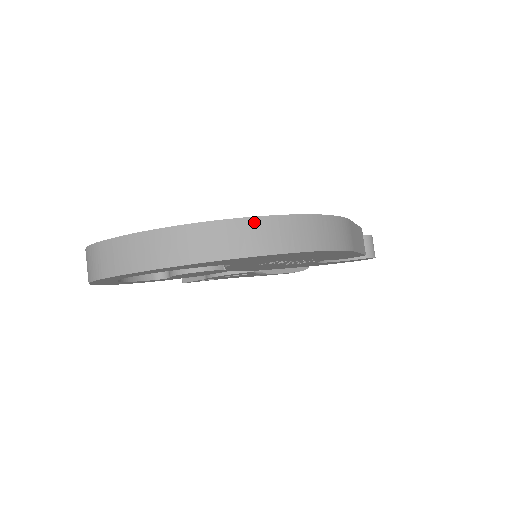
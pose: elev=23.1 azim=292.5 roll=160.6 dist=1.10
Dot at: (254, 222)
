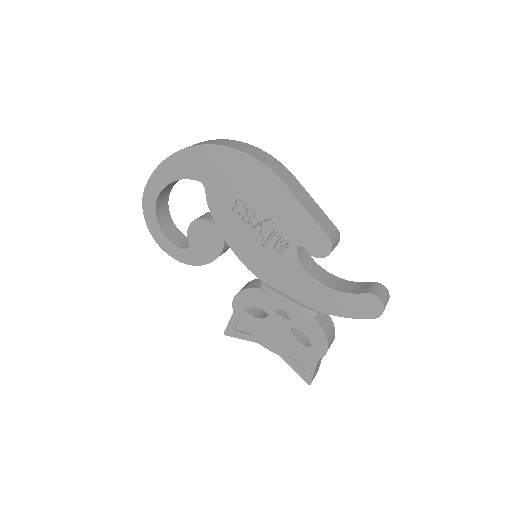
Dot at: (213, 140)
